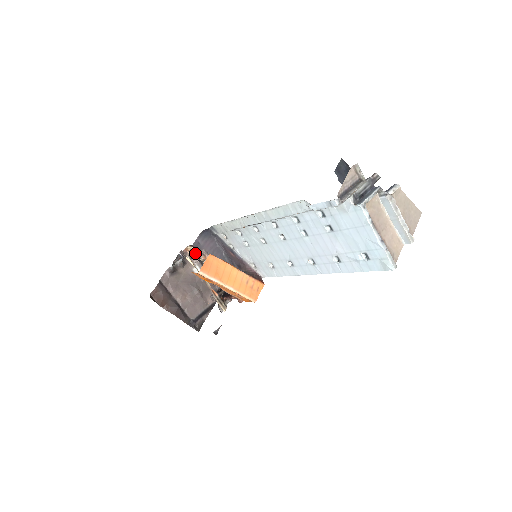
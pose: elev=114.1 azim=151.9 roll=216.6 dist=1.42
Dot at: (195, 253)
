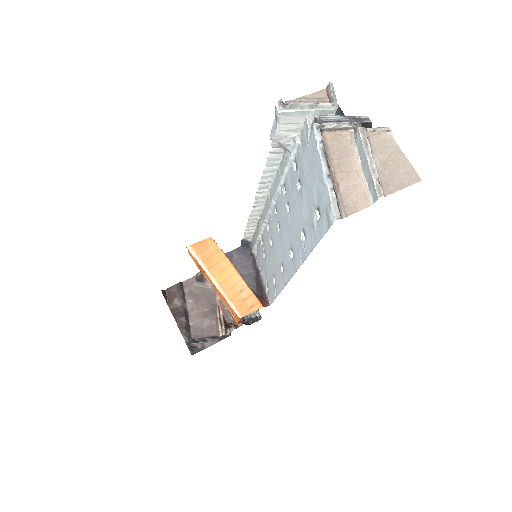
Dot at: occluded
